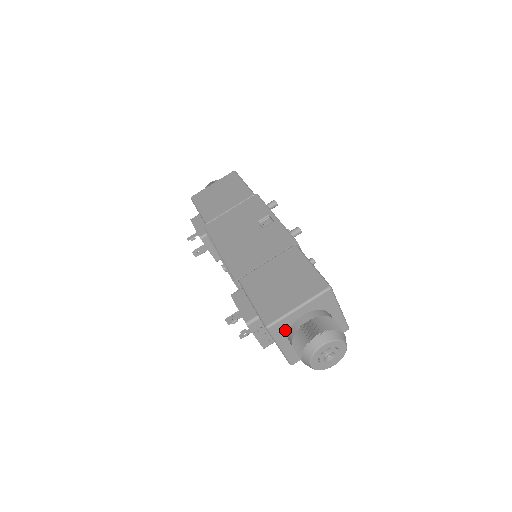
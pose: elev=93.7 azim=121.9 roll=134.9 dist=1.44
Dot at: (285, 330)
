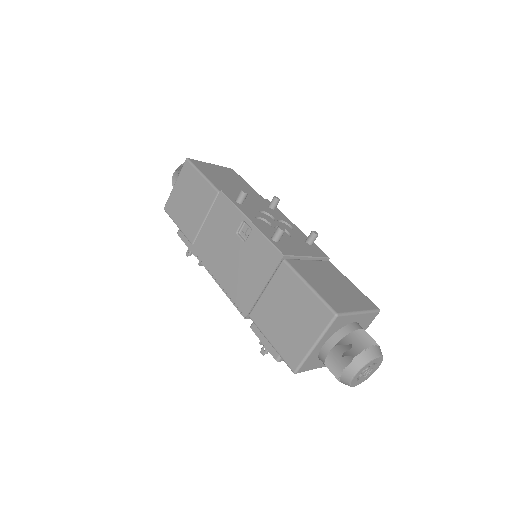
Dot at: (314, 361)
